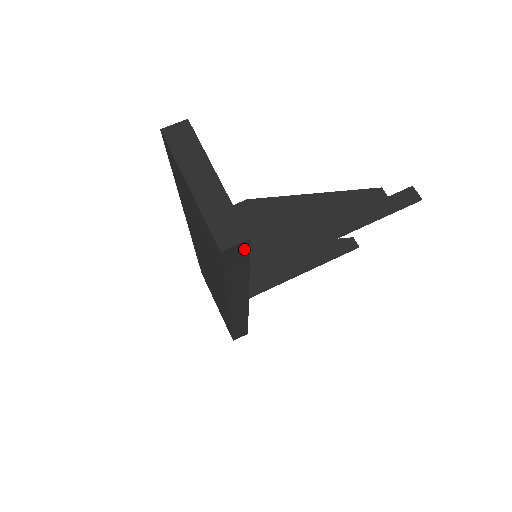
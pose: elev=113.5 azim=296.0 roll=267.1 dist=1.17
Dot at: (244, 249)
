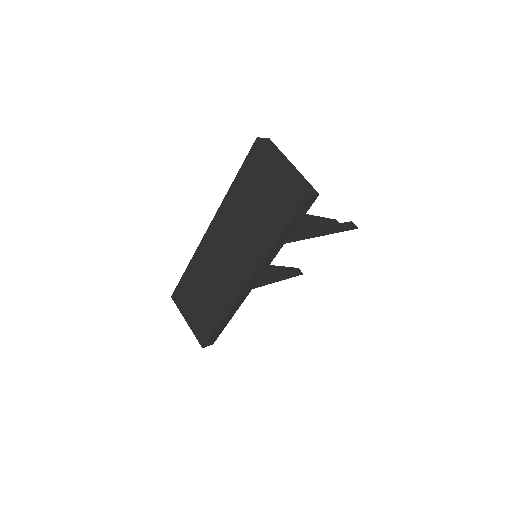
Dot at: (311, 203)
